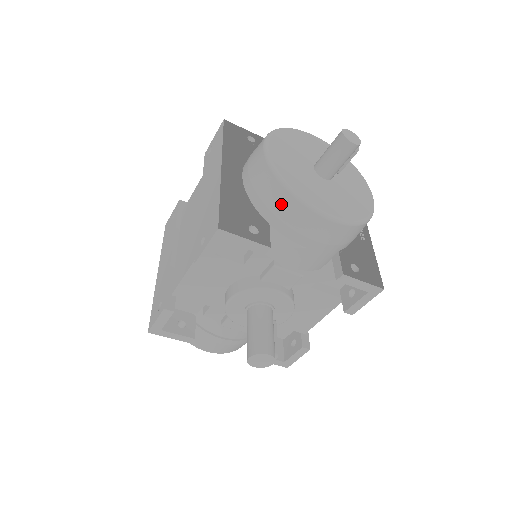
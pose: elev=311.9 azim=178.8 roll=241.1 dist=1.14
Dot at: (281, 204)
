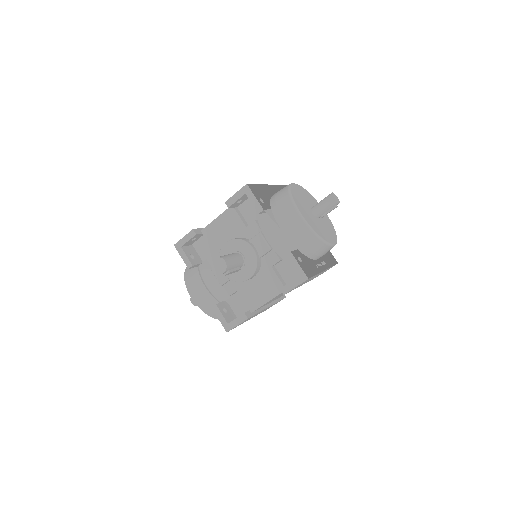
Dot at: (282, 200)
